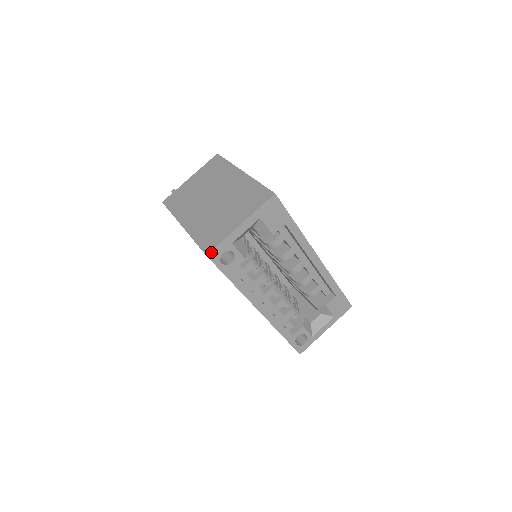
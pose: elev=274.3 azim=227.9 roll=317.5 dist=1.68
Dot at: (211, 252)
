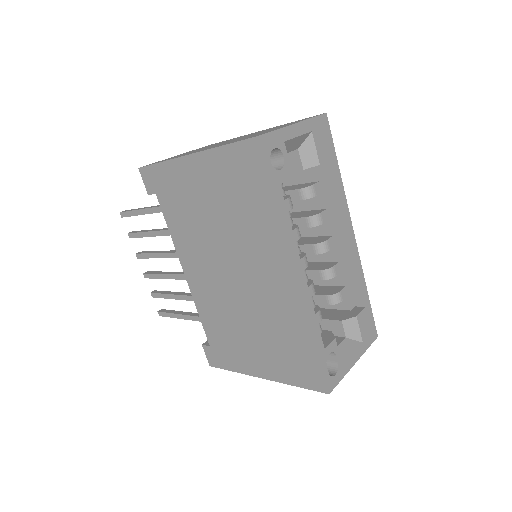
Dot at: (263, 136)
